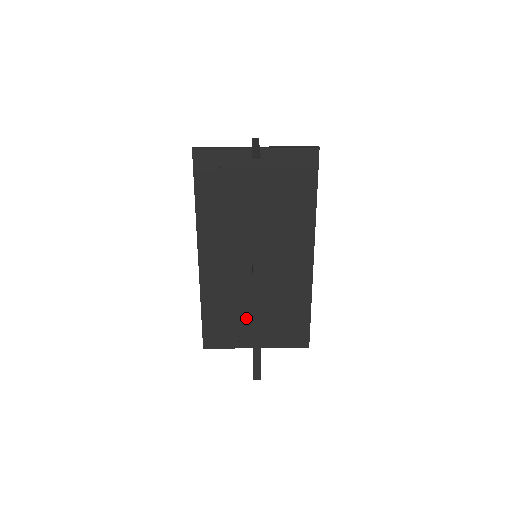
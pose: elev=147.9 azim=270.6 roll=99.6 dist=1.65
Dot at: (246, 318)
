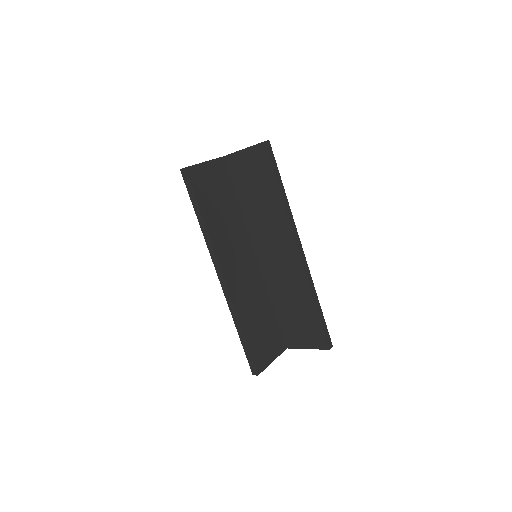
Dot at: (273, 320)
